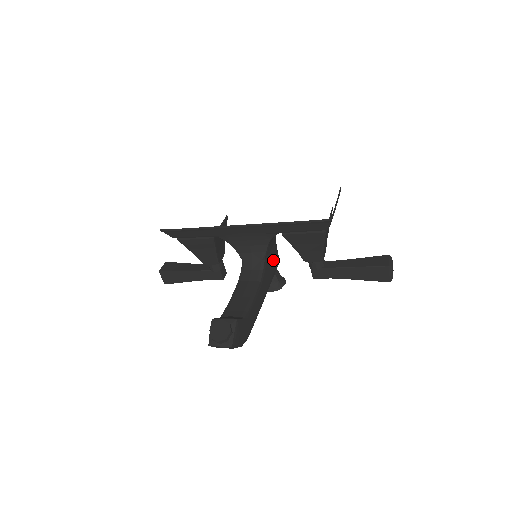
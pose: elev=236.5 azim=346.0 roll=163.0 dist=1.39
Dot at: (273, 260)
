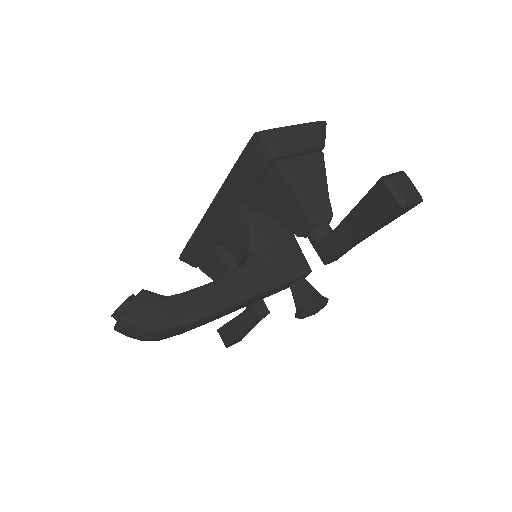
Dot at: (284, 260)
